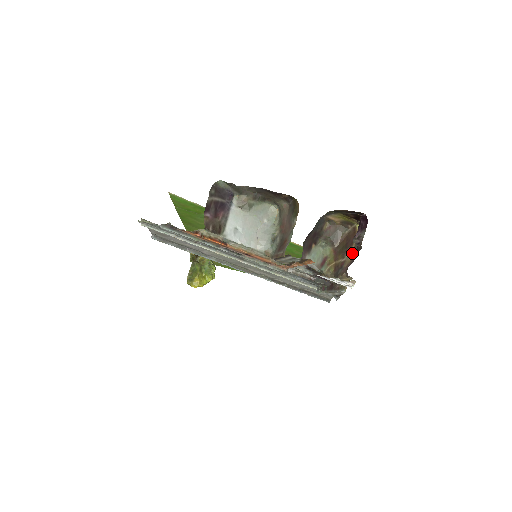
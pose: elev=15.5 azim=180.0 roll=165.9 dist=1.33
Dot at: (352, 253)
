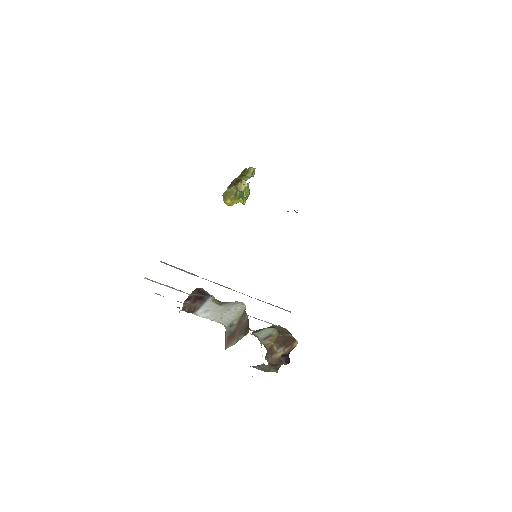
Dot at: (281, 354)
